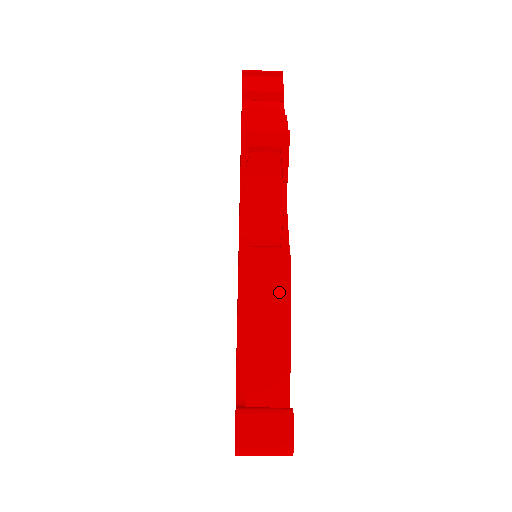
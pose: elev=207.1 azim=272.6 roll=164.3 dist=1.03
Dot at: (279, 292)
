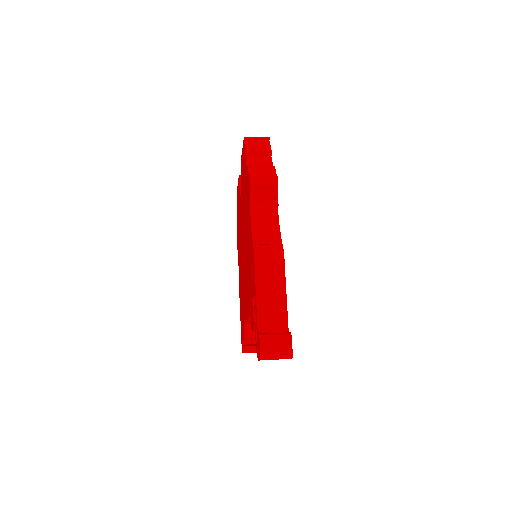
Dot at: (278, 269)
